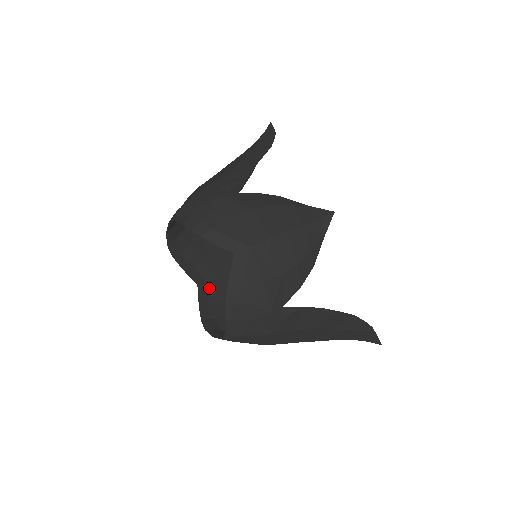
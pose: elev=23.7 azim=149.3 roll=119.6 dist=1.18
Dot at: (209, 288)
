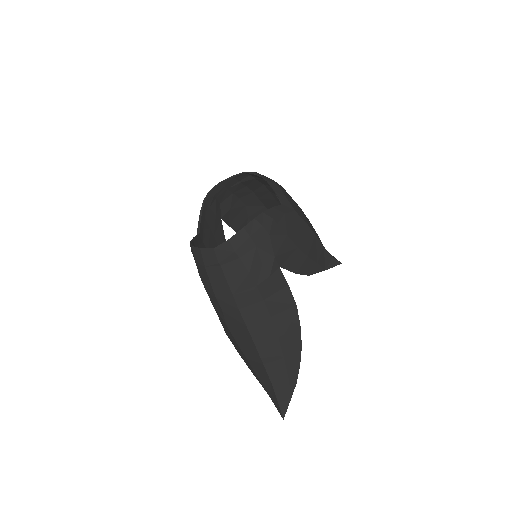
Dot at: (201, 245)
